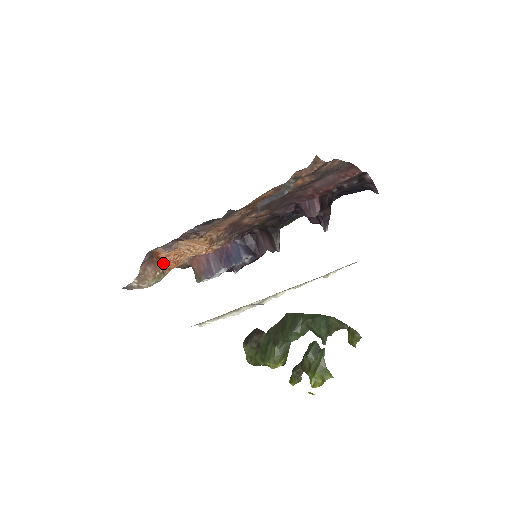
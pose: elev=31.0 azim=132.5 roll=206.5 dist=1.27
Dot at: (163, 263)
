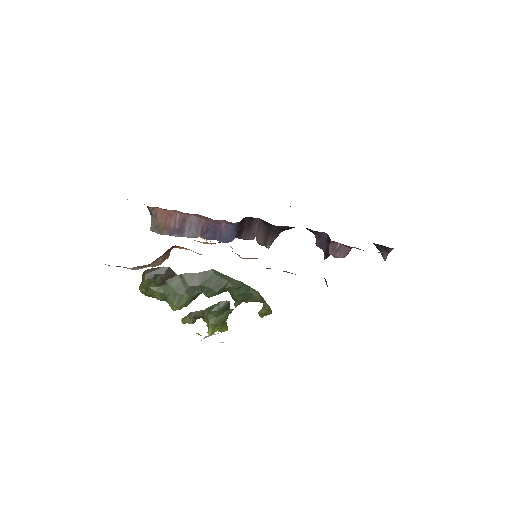
Dot at: (172, 248)
